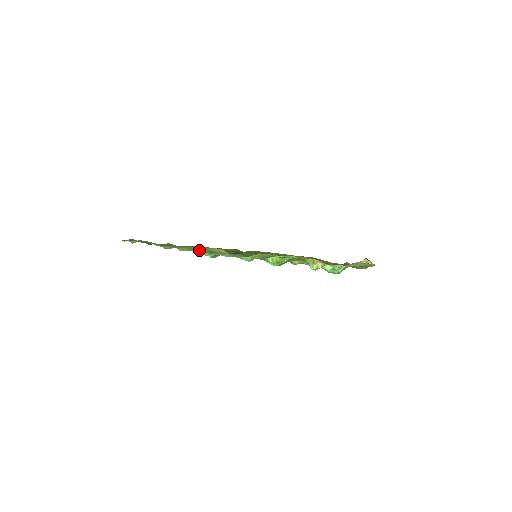
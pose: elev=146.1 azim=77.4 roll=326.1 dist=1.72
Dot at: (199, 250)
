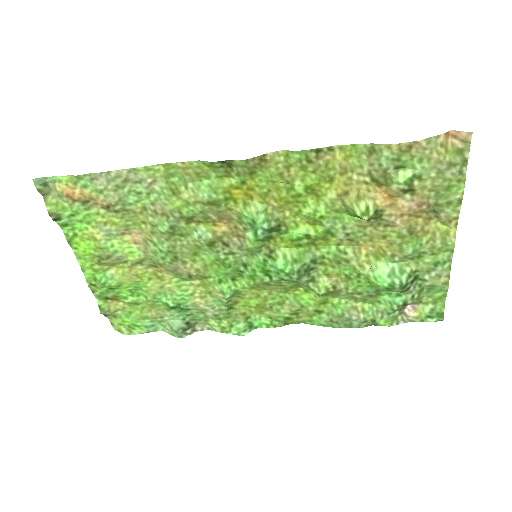
Dot at: (160, 218)
